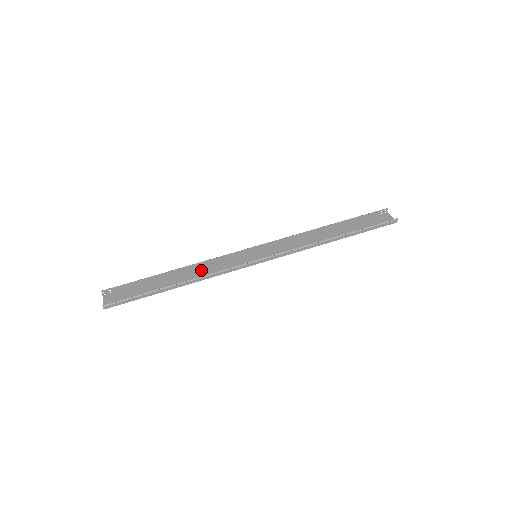
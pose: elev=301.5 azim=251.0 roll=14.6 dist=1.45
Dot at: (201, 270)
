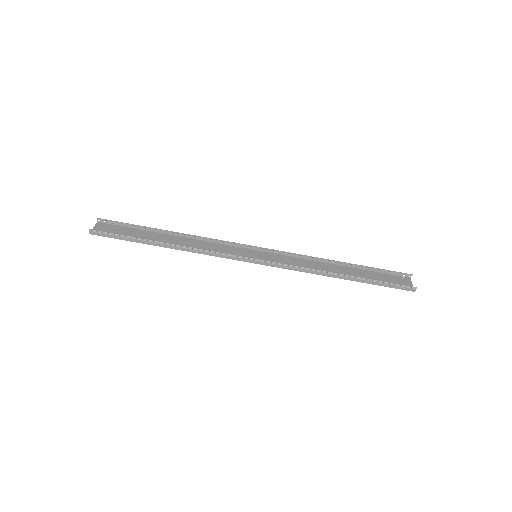
Dot at: (197, 244)
